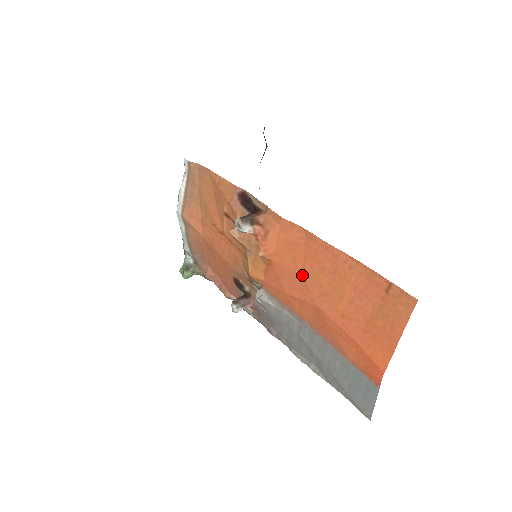
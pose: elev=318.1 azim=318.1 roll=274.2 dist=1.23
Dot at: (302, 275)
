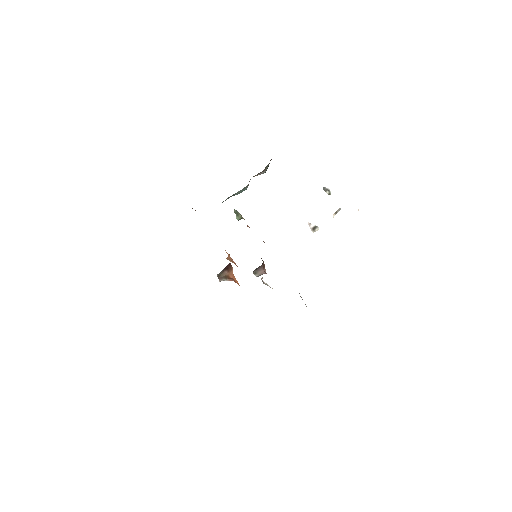
Dot at: occluded
